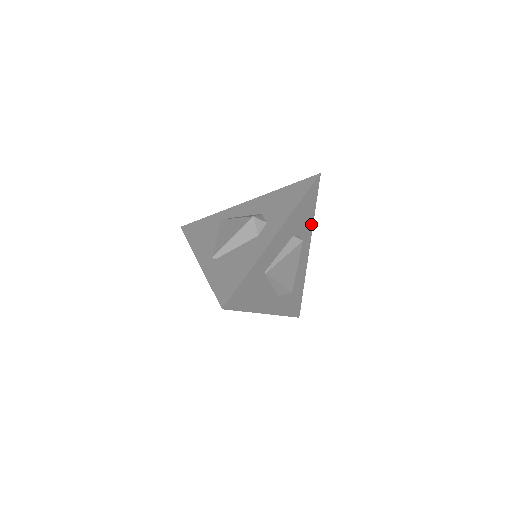
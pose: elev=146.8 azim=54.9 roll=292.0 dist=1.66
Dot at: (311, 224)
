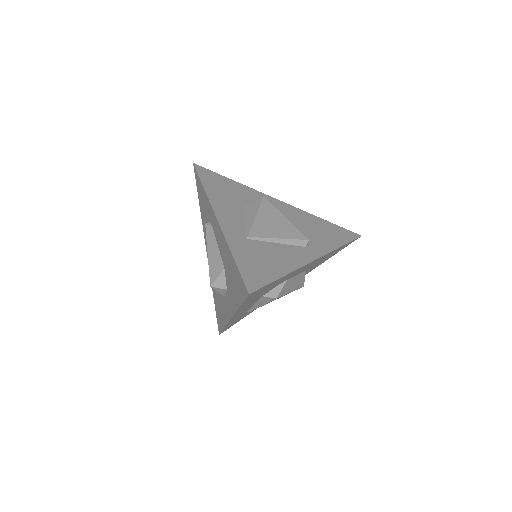
Dot at: (290, 273)
